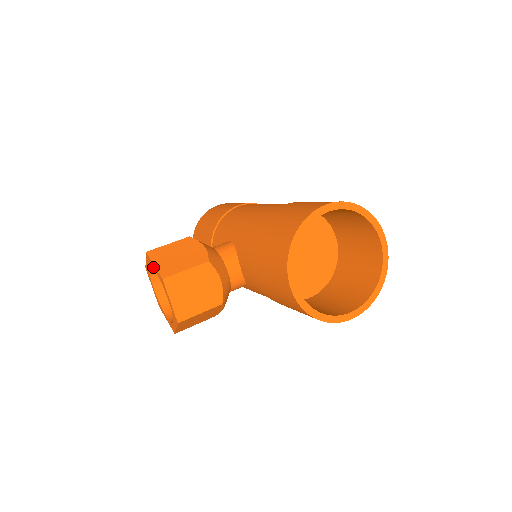
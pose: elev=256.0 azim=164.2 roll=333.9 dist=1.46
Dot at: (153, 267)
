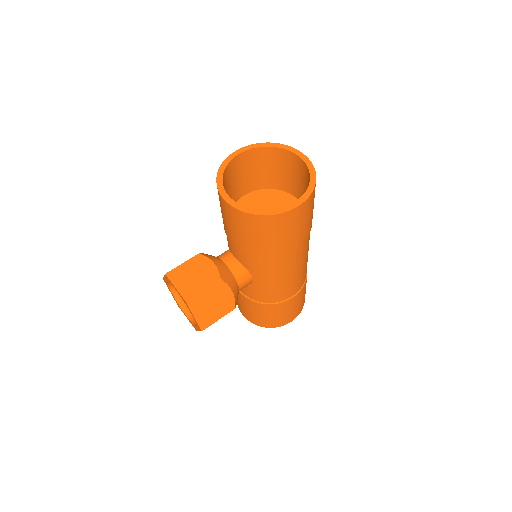
Dot at: (166, 281)
